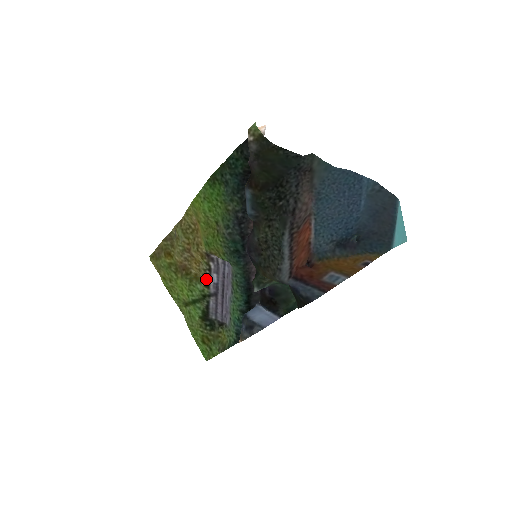
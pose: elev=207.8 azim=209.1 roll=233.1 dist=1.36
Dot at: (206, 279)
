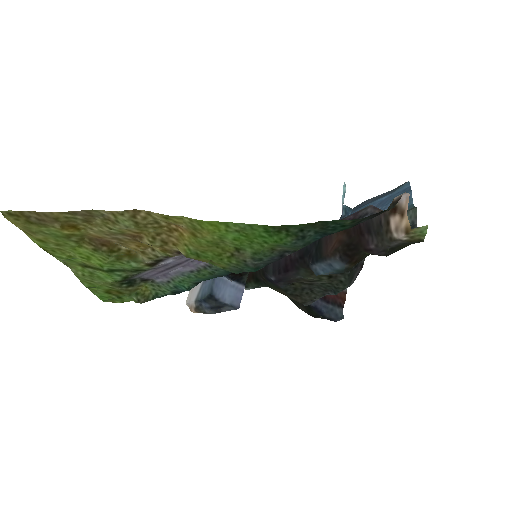
Dot at: (153, 262)
